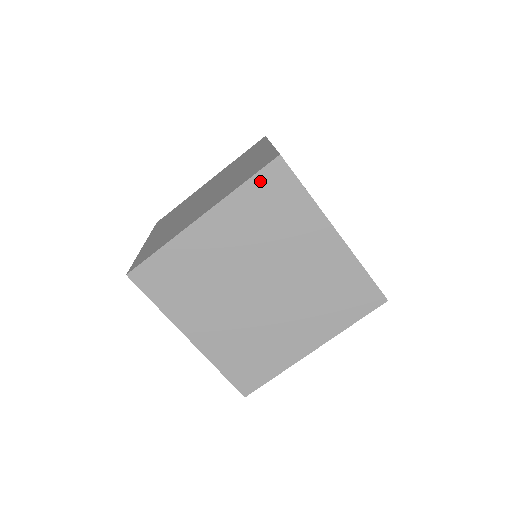
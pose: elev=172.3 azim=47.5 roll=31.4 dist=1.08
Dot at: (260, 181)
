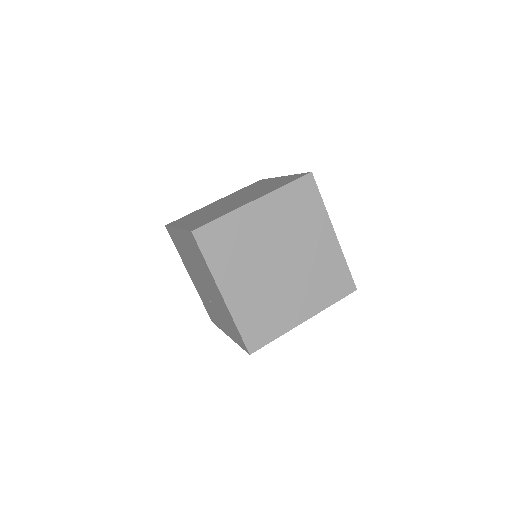
Dot at: (297, 186)
